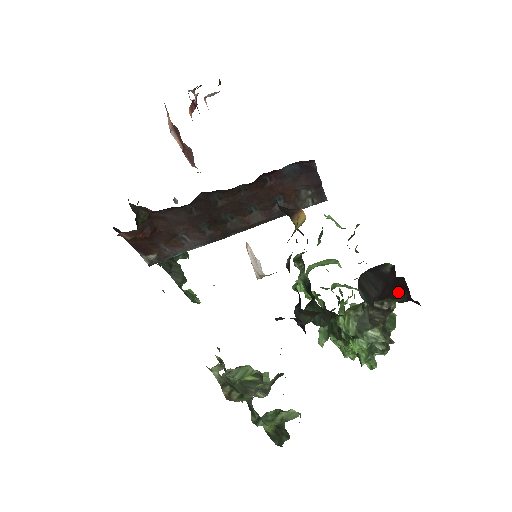
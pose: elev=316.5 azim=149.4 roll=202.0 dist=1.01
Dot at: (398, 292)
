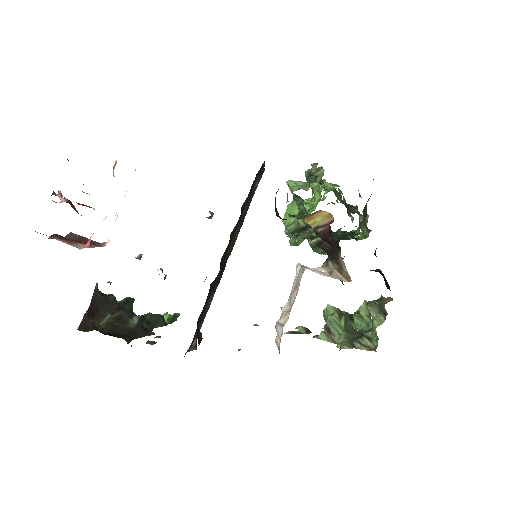
Dot at: occluded
